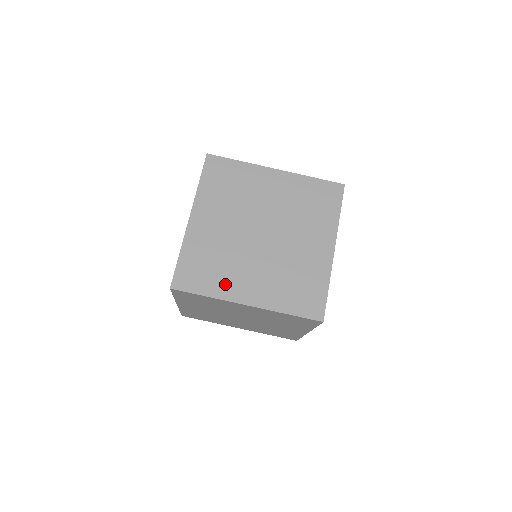
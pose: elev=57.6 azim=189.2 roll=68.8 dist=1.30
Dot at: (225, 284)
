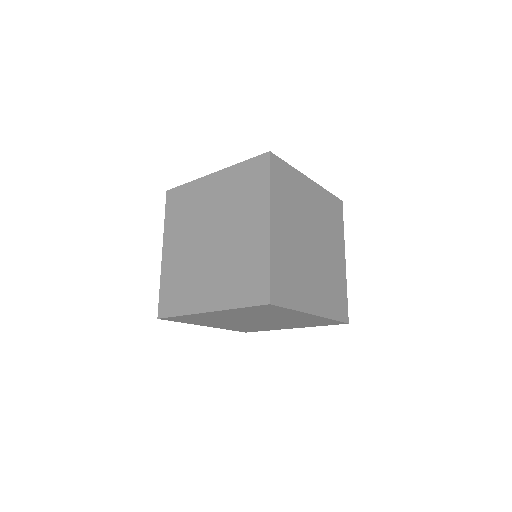
Dot at: (301, 296)
